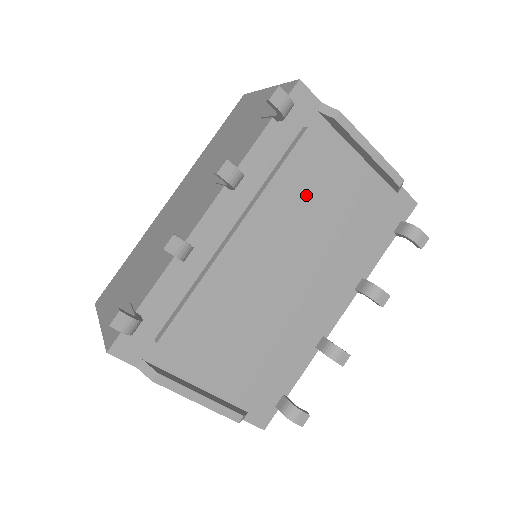
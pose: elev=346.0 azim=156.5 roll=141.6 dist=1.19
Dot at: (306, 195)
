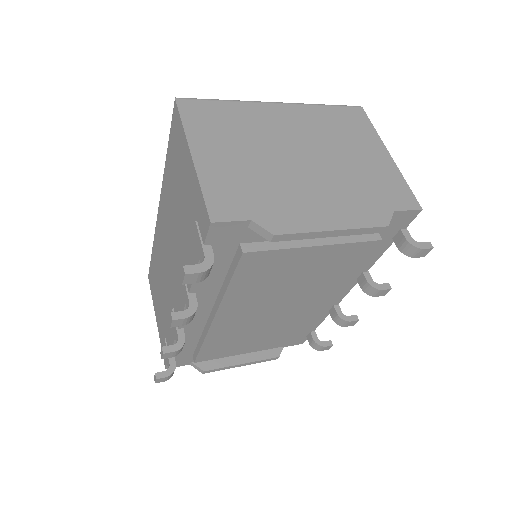
Dot at: (269, 279)
